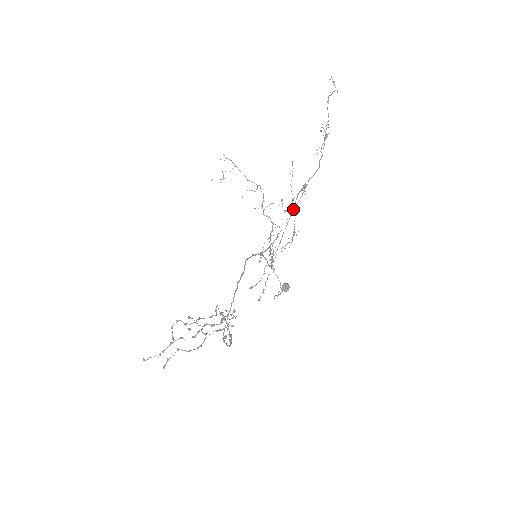
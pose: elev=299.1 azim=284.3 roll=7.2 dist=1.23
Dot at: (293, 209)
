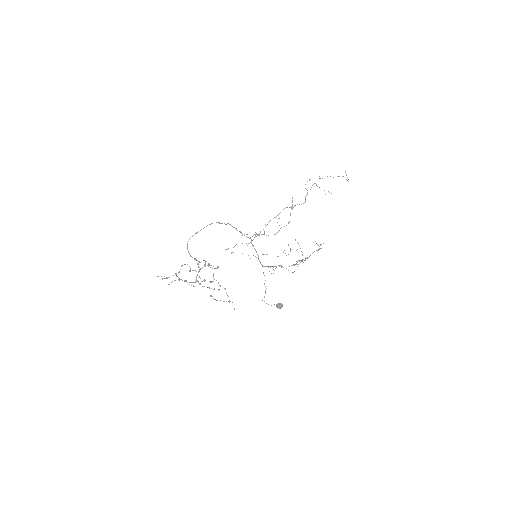
Dot at: occluded
